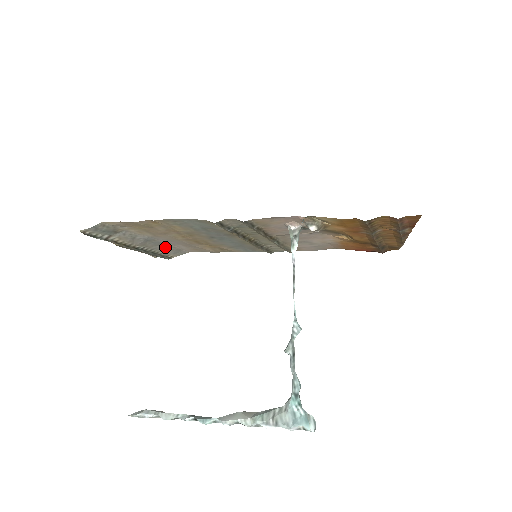
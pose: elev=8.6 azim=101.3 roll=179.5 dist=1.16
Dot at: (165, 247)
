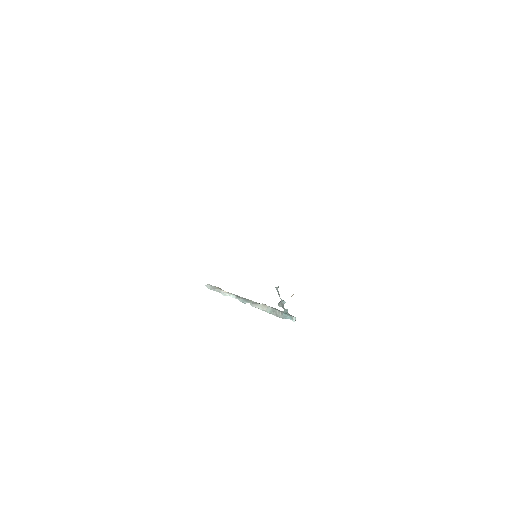
Dot at: occluded
